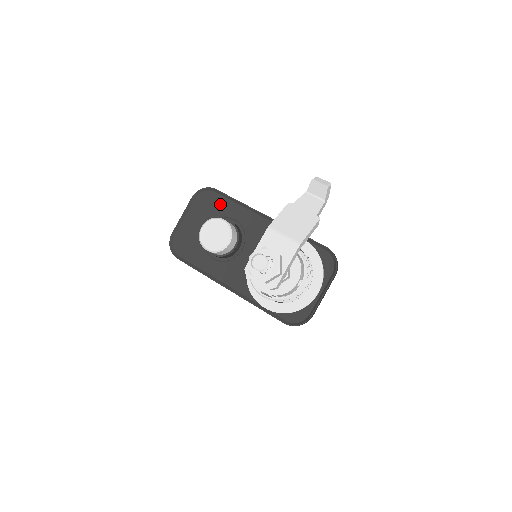
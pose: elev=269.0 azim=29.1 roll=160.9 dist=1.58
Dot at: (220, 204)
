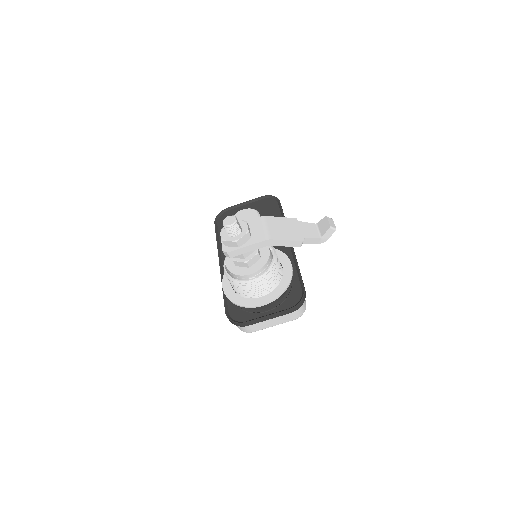
Dot at: (273, 212)
